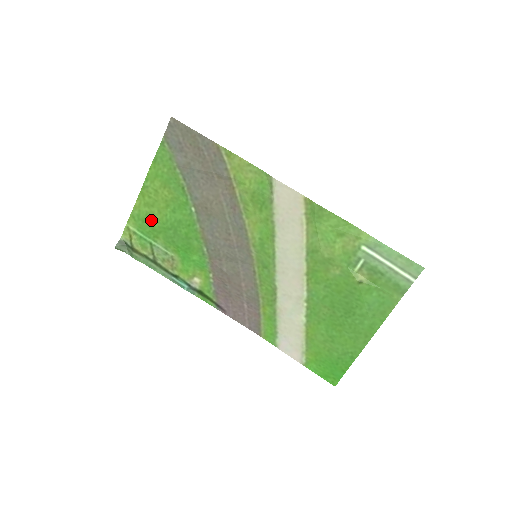
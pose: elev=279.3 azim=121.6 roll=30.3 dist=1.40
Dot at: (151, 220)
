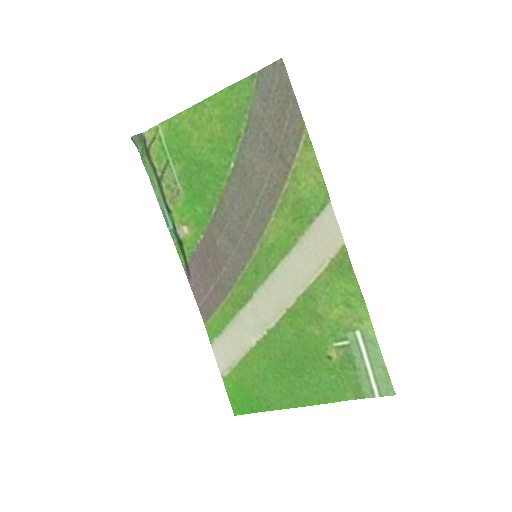
Dot at: (185, 140)
